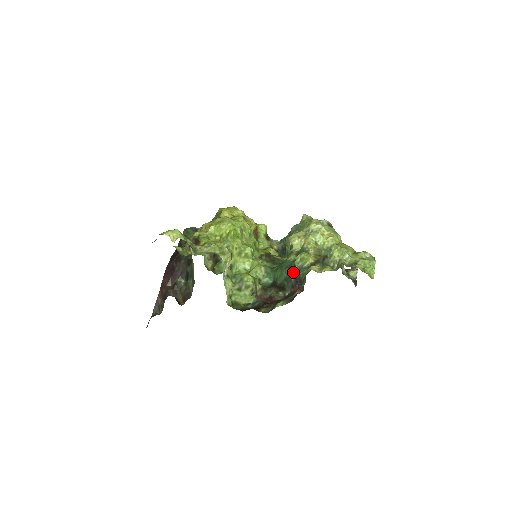
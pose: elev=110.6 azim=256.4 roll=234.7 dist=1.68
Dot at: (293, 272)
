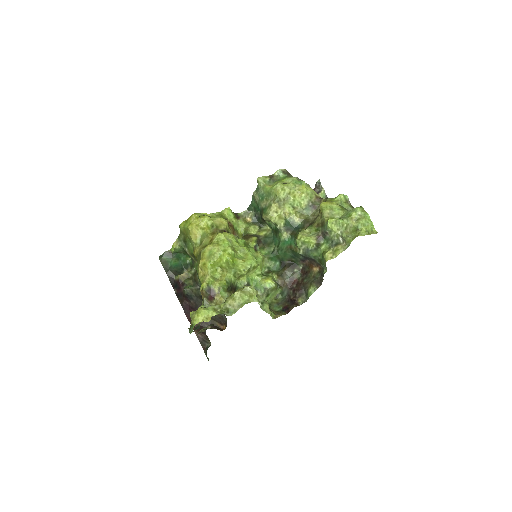
Dot at: (301, 255)
